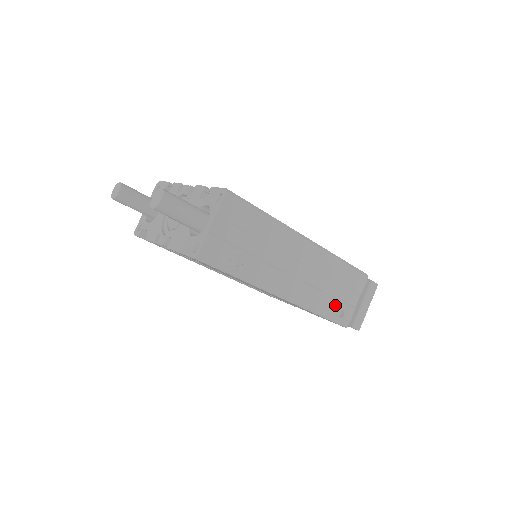
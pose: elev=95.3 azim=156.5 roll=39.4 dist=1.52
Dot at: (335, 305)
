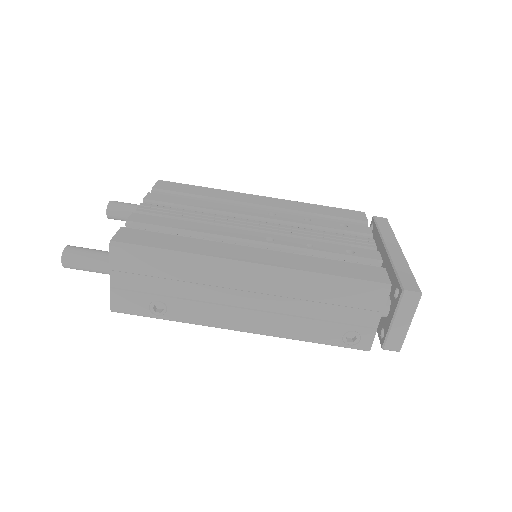
Dot at: (334, 329)
